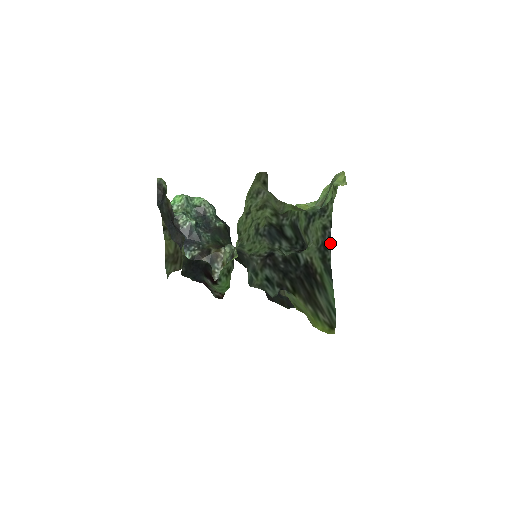
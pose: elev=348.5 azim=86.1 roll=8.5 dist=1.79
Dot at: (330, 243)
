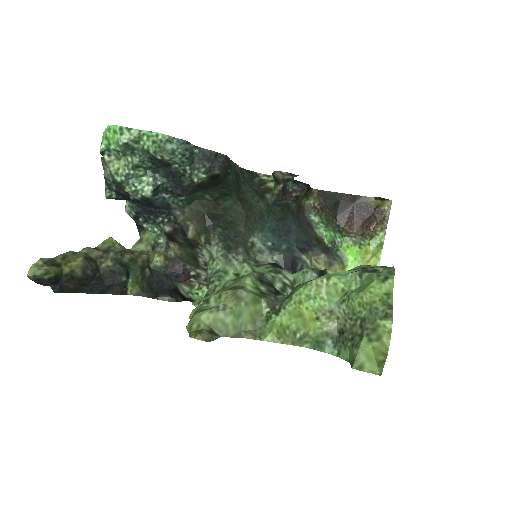
Dot at: occluded
